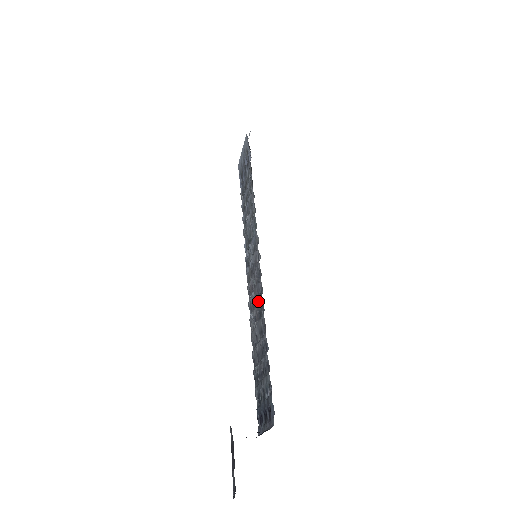
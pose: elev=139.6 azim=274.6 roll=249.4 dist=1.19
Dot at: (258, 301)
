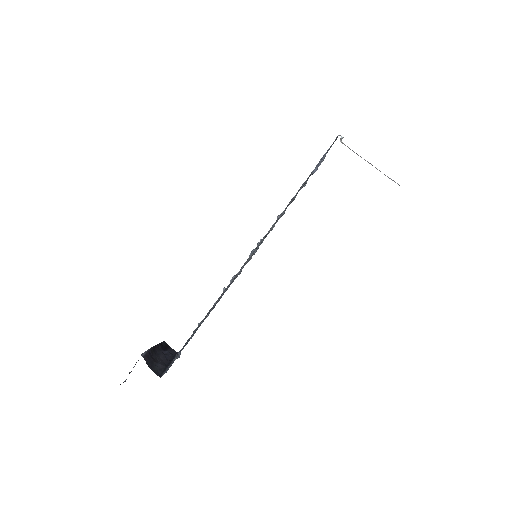
Dot at: occluded
